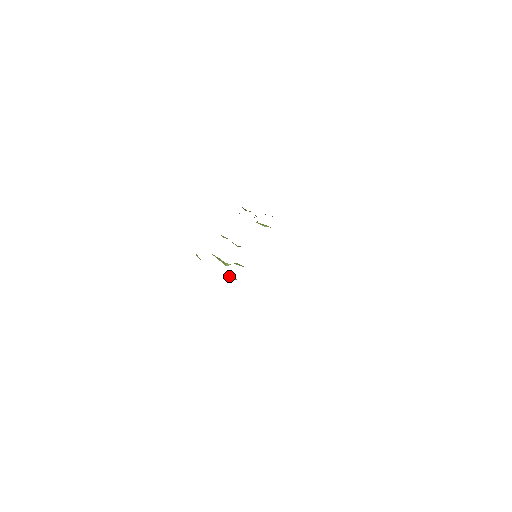
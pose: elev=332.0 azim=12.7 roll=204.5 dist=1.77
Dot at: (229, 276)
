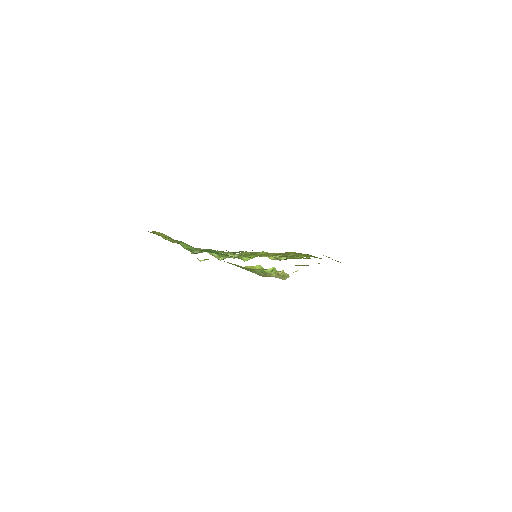
Dot at: (215, 255)
